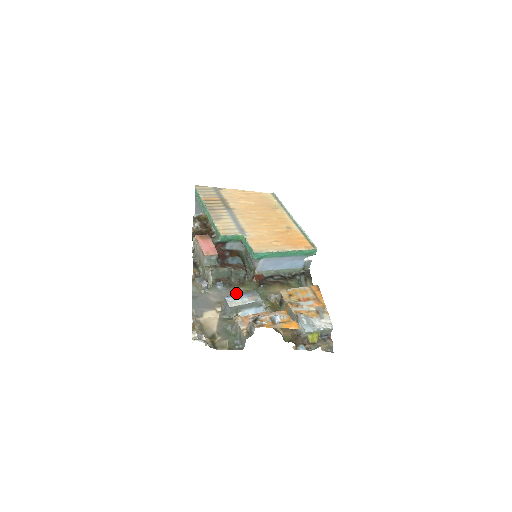
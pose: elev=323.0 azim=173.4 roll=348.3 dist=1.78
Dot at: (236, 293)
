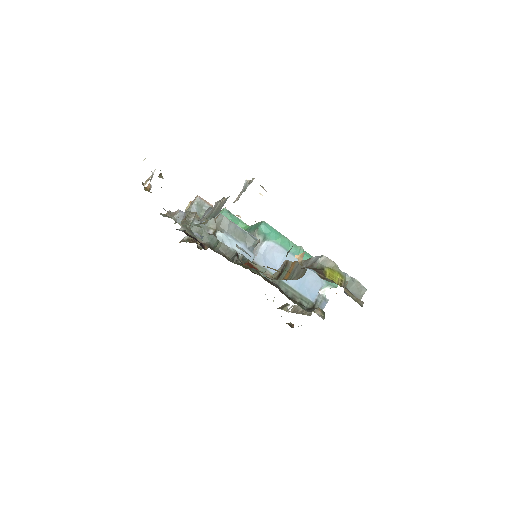
Dot at: occluded
